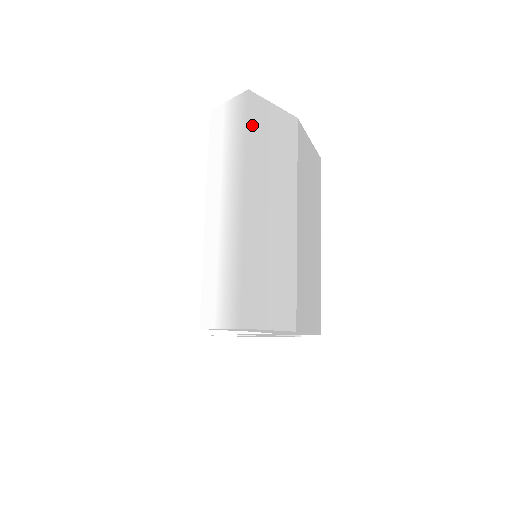
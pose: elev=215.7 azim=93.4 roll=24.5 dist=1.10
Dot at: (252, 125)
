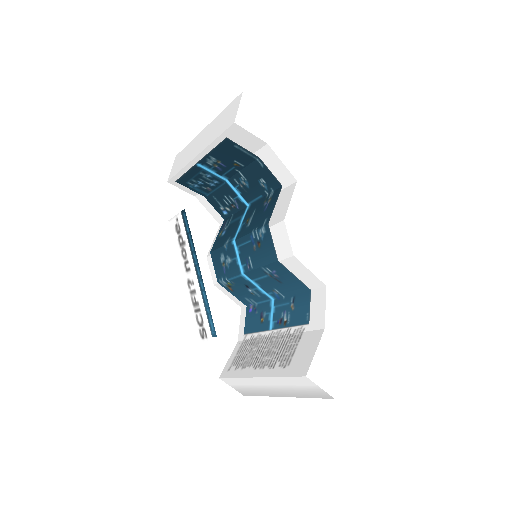
Dot at: occluded
